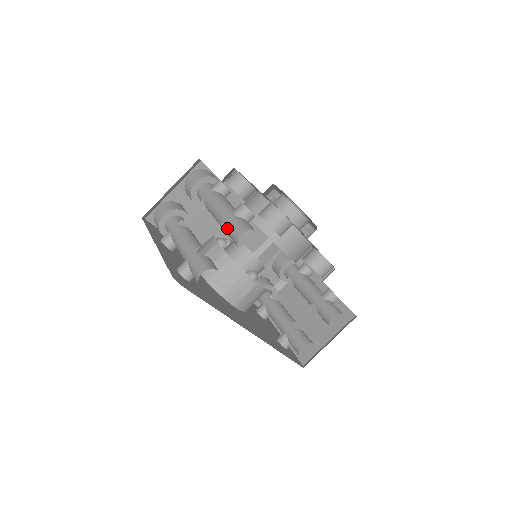
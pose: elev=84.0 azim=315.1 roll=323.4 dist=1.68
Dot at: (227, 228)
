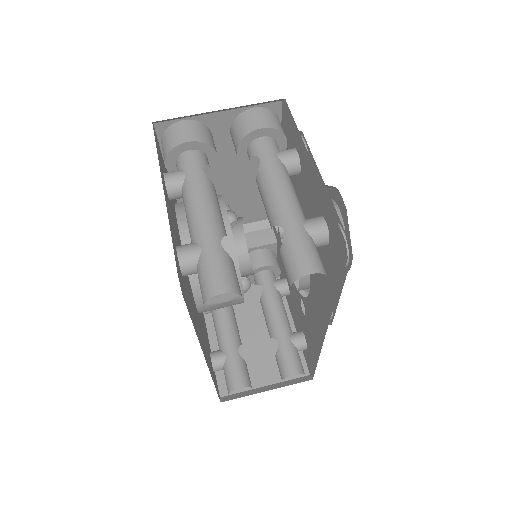
Dot at: (288, 243)
